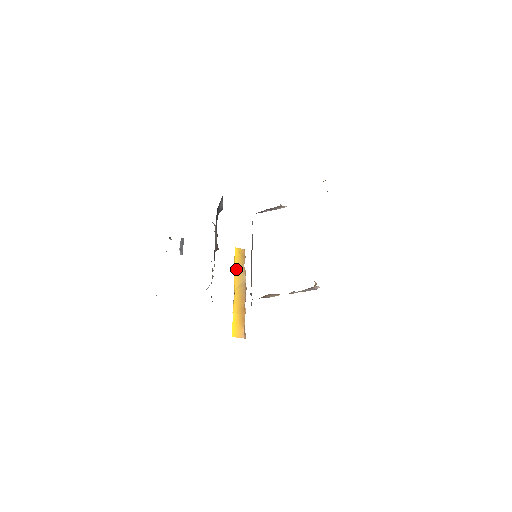
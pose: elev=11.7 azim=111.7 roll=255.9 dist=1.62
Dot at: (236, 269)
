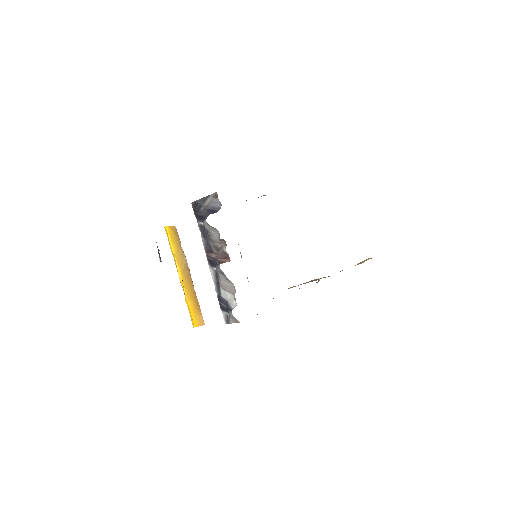
Dot at: (175, 251)
